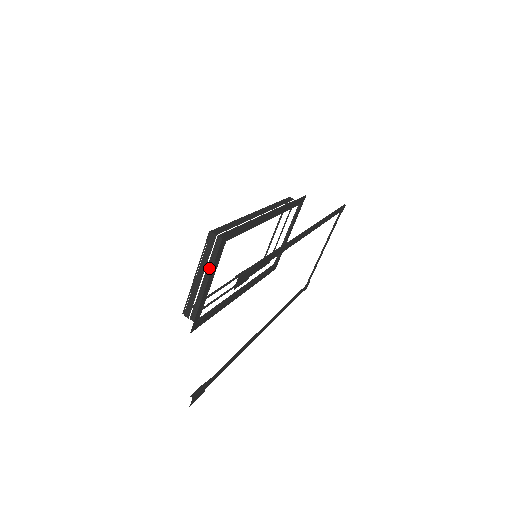
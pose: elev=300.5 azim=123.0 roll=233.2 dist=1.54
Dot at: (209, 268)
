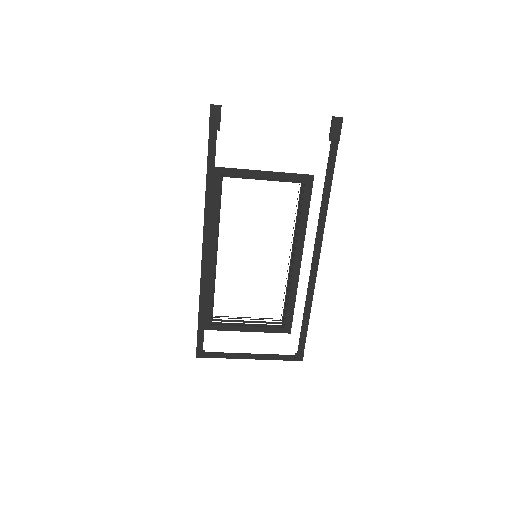
Dot at: occluded
